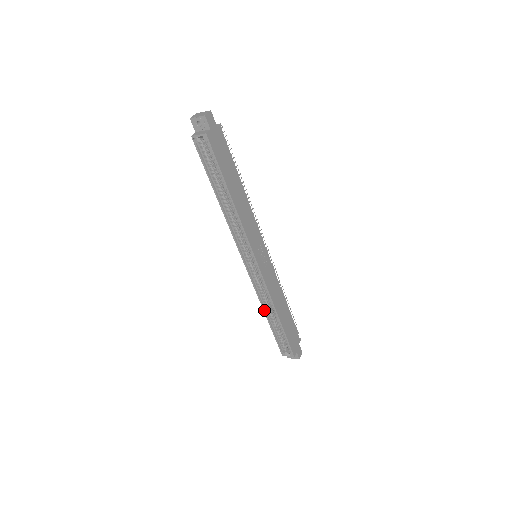
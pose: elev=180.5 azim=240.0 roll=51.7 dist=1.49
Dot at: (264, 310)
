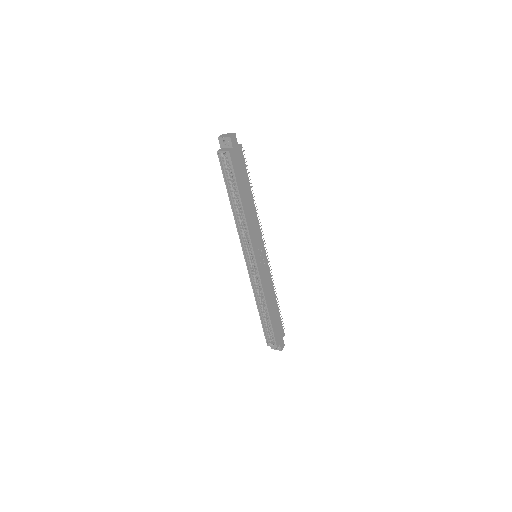
Dot at: (257, 303)
